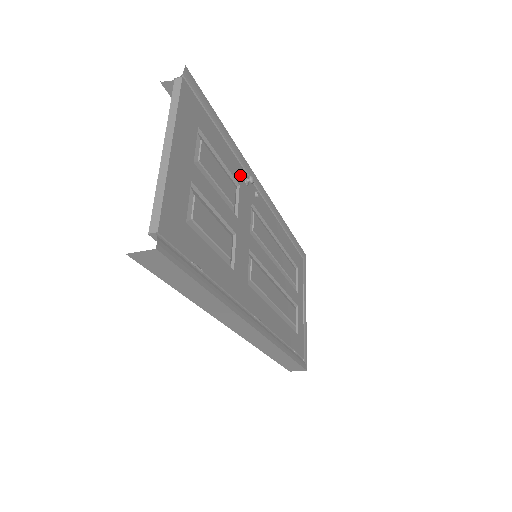
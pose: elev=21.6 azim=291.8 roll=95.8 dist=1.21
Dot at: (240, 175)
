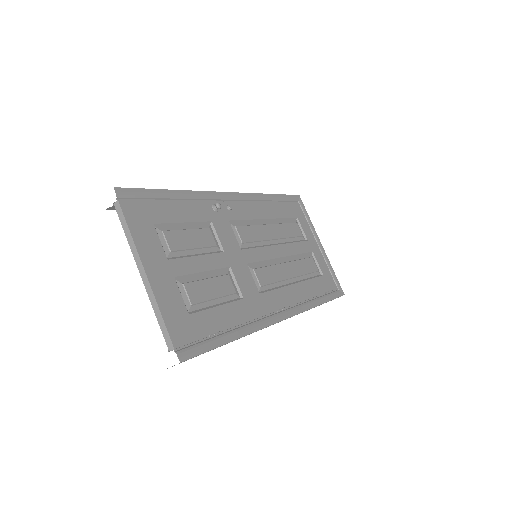
Dot at: (207, 211)
